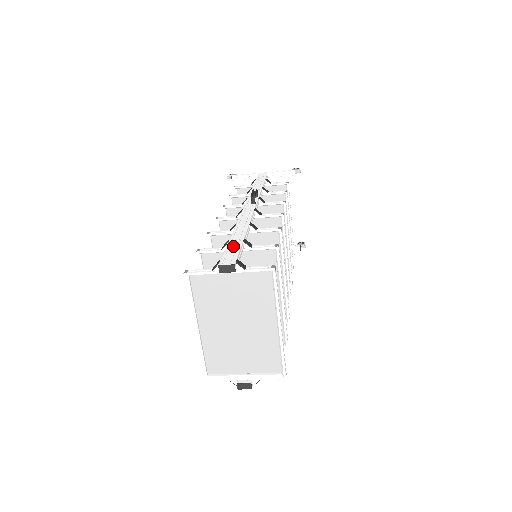
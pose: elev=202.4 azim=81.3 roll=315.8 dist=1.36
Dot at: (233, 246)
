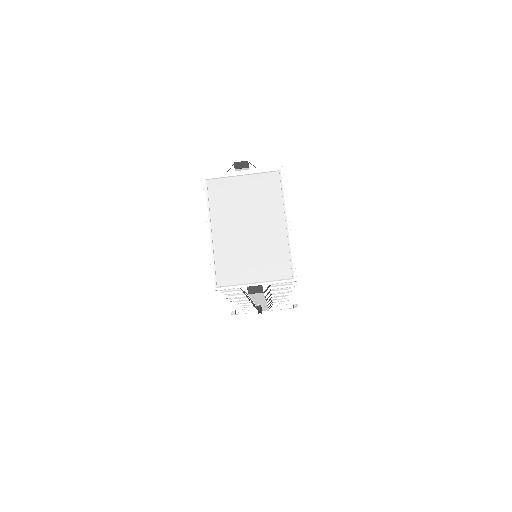
Dot at: occluded
